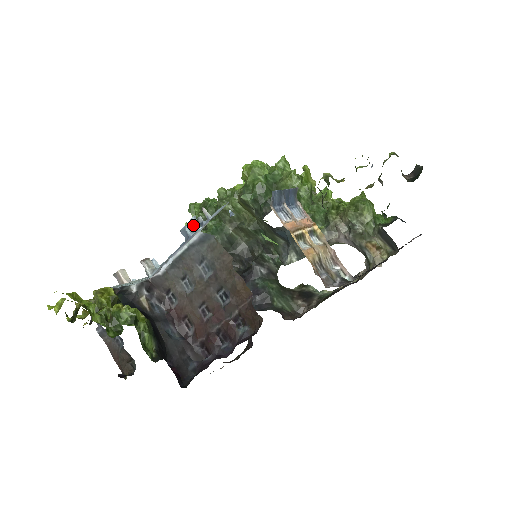
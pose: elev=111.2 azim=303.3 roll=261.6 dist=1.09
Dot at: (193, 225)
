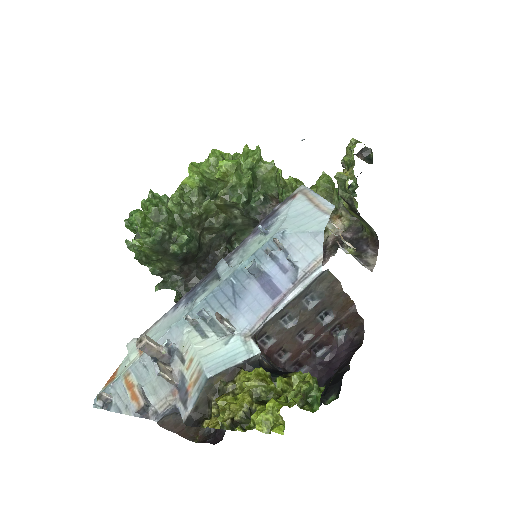
Dot at: (154, 241)
